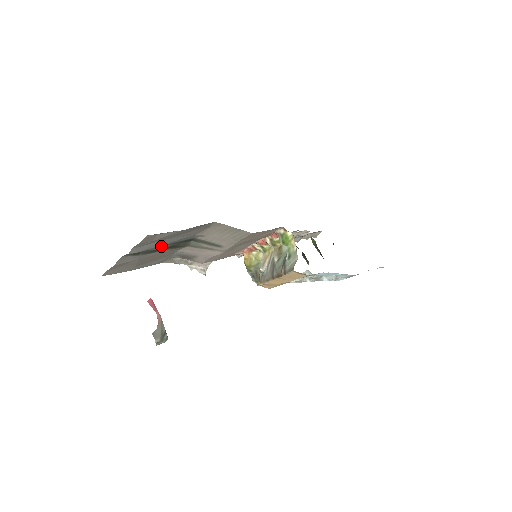
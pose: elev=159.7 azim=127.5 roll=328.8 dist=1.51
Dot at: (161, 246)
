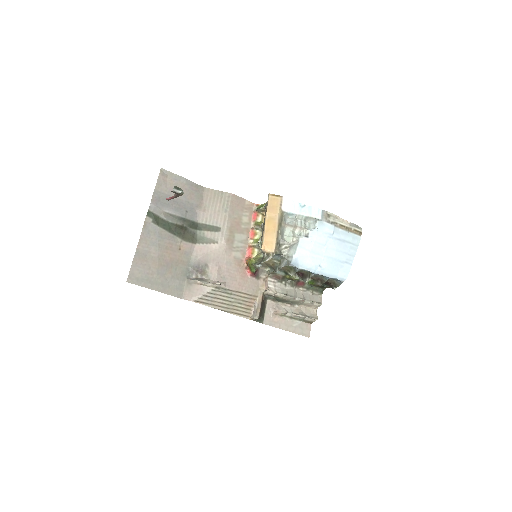
Dot at: (173, 216)
